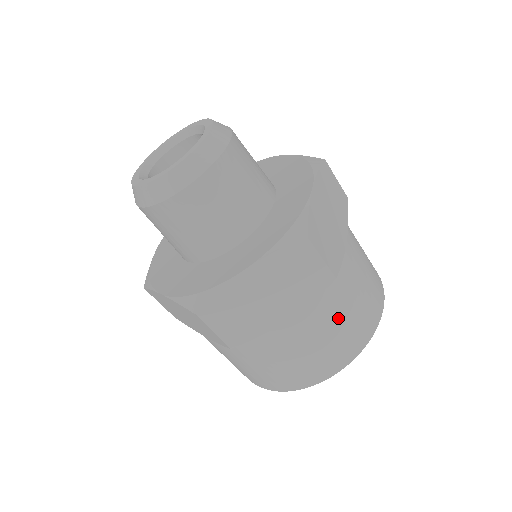
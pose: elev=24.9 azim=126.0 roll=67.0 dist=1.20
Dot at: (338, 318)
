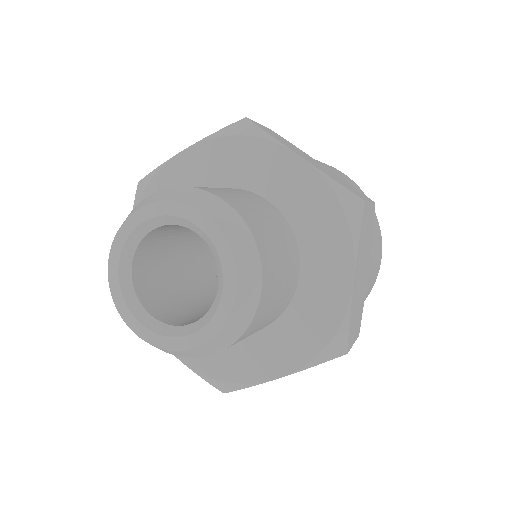
Dot at: occluded
